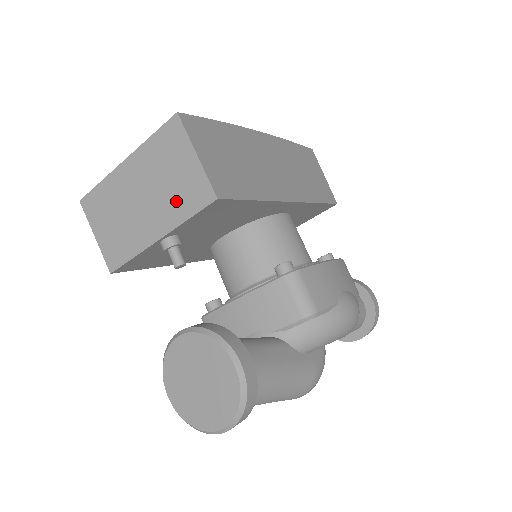
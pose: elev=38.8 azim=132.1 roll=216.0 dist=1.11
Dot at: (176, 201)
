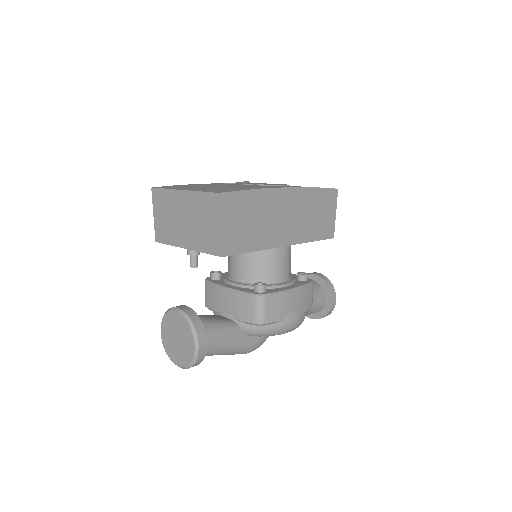
Dot at: (201, 238)
